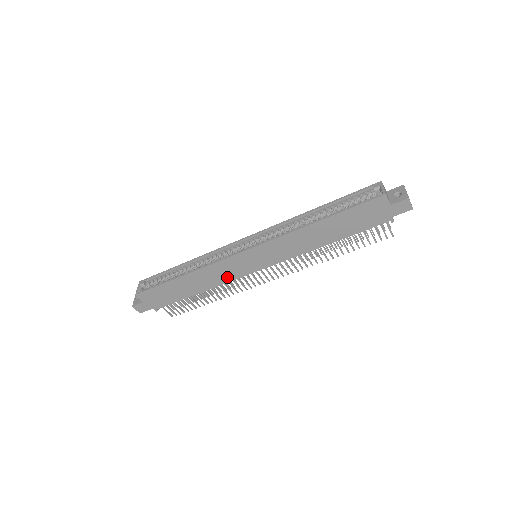
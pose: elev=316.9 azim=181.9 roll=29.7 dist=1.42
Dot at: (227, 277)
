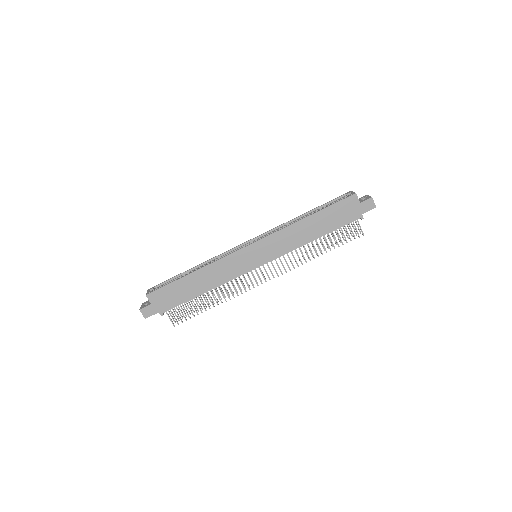
Dot at: (231, 274)
